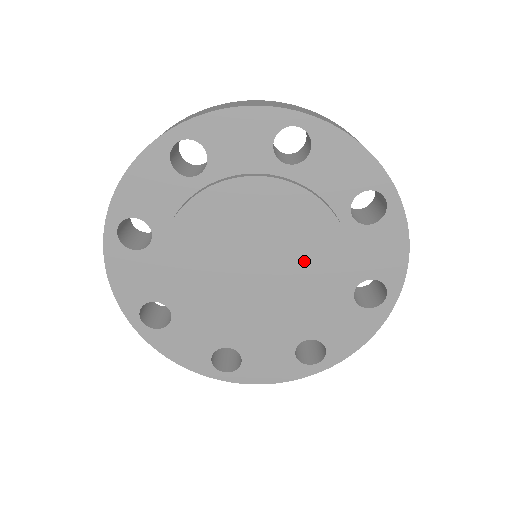
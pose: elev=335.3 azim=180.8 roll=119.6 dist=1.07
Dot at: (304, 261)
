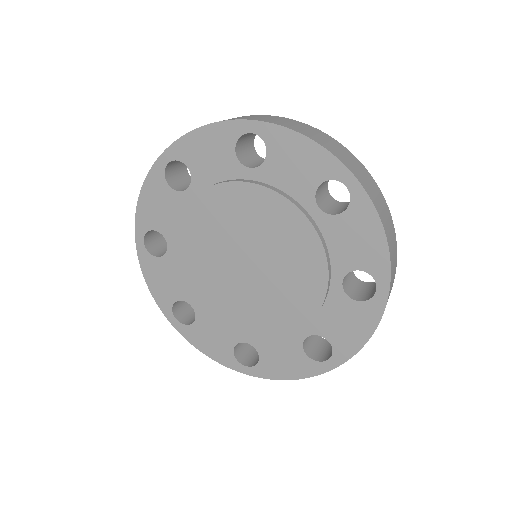
Dot at: (283, 255)
